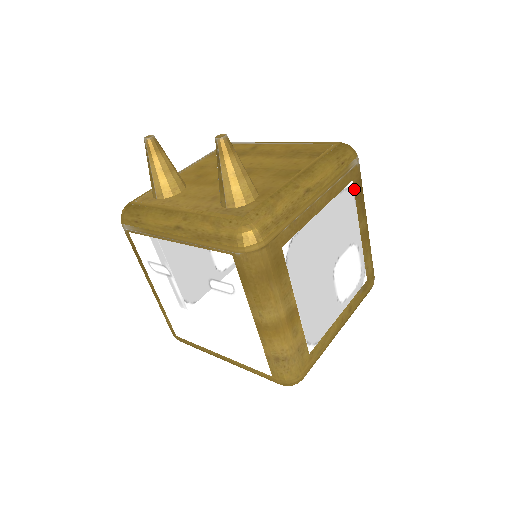
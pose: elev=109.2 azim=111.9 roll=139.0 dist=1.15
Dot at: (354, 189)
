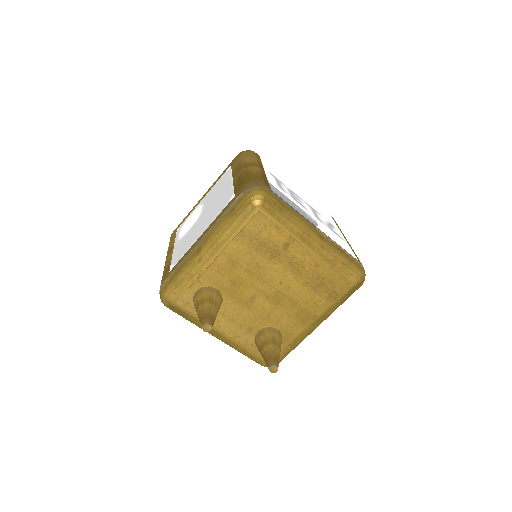
Dot at: occluded
